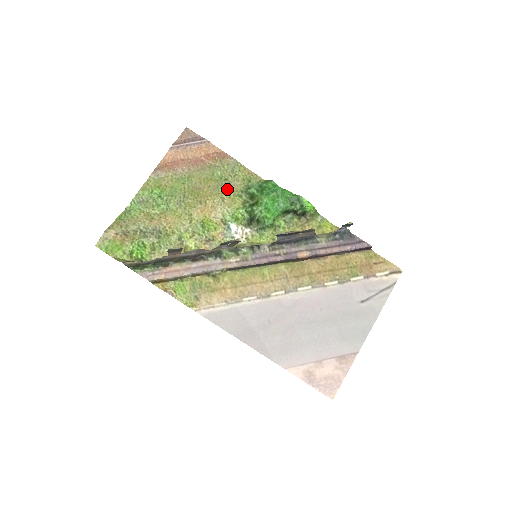
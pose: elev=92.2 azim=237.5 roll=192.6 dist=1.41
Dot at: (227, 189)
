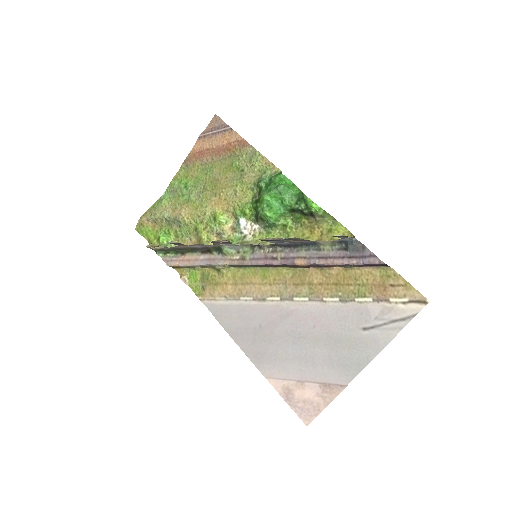
Dot at: (242, 181)
